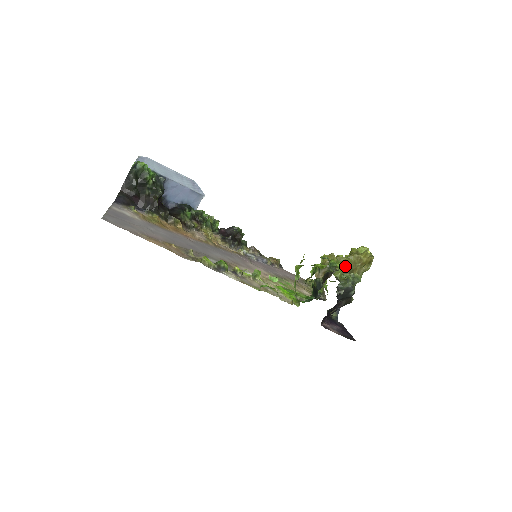
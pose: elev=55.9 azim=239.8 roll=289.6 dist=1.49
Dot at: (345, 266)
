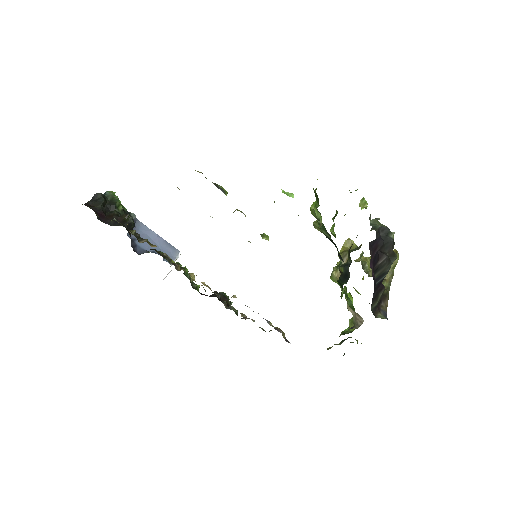
Dot at: (369, 269)
